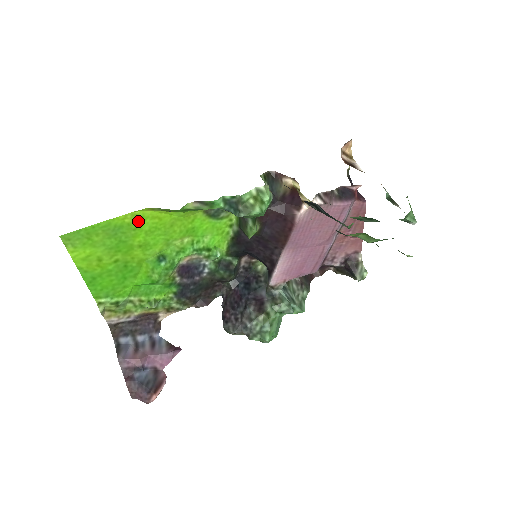
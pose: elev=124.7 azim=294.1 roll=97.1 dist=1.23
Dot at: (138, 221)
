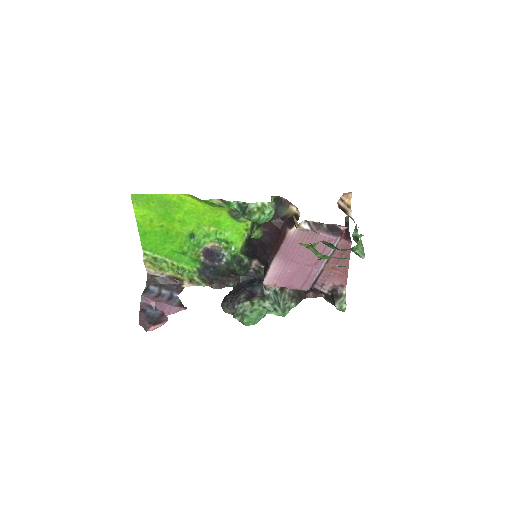
Dot at: (181, 202)
